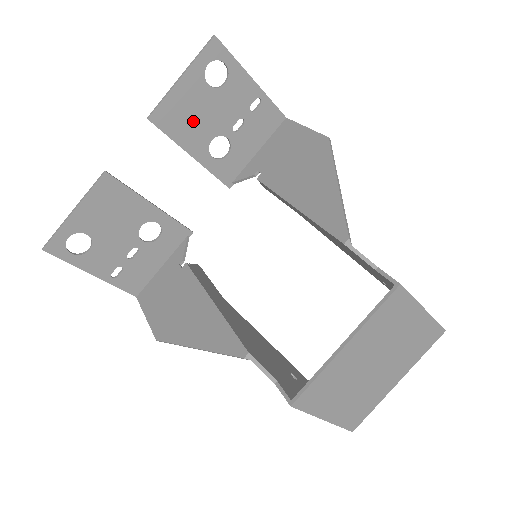
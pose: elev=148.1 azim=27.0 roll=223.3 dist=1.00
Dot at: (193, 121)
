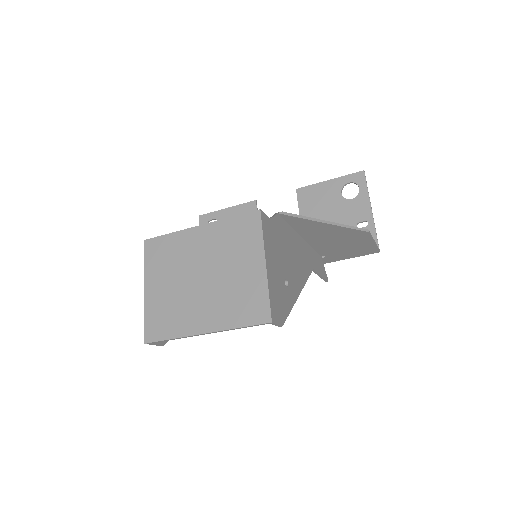
Dot at: (318, 207)
